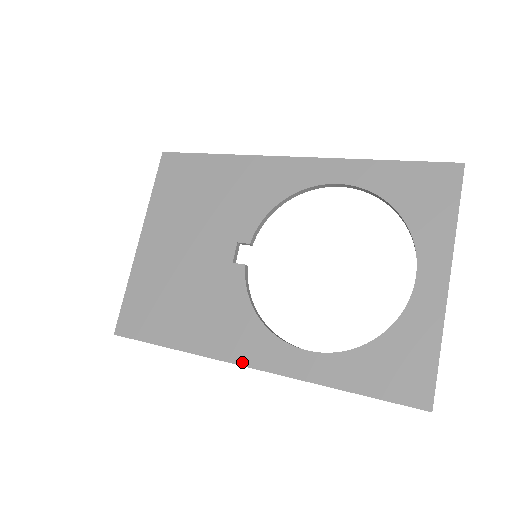
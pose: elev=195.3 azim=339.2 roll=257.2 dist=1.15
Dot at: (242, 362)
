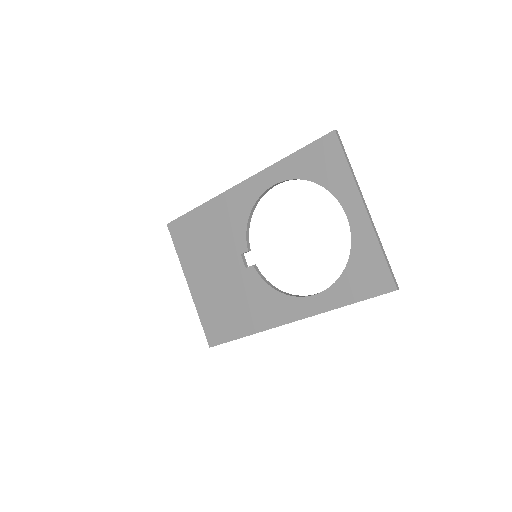
Dot at: (285, 322)
